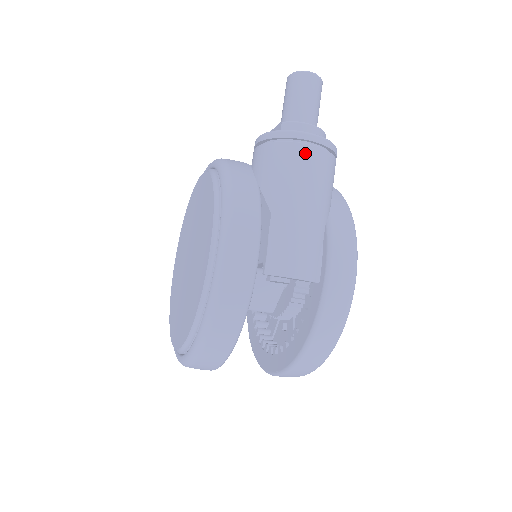
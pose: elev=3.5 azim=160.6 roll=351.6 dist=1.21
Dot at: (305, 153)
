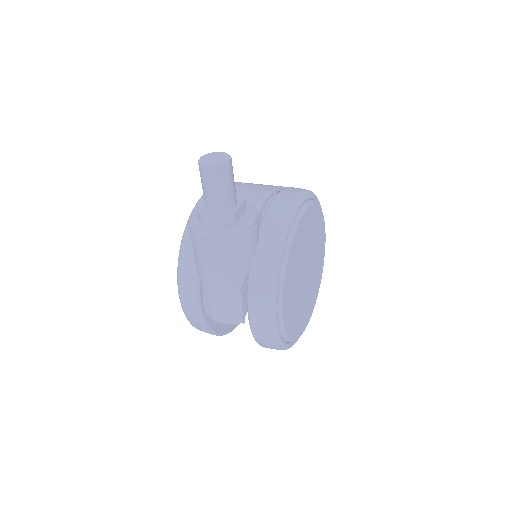
Dot at: (204, 247)
